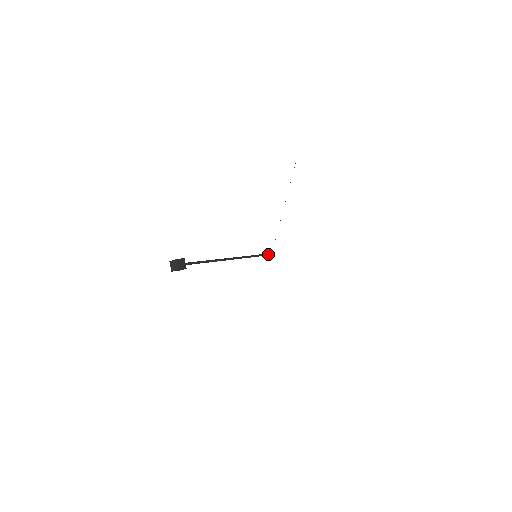
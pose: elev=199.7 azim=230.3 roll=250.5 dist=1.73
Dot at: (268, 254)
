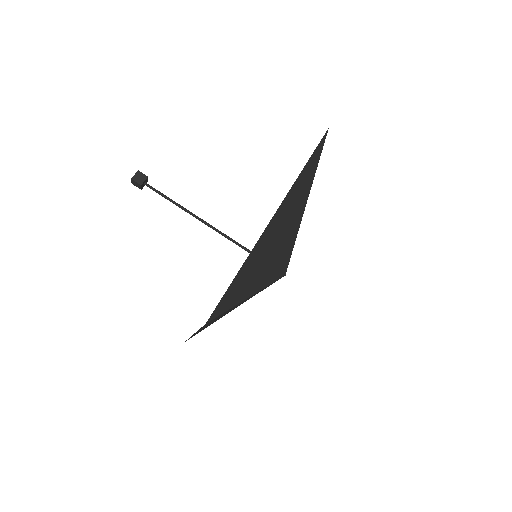
Dot at: occluded
